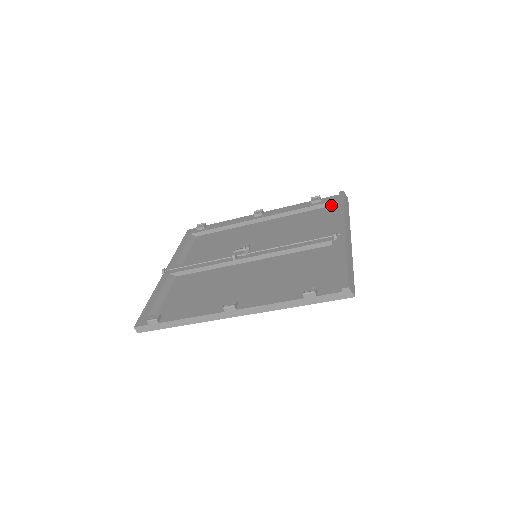
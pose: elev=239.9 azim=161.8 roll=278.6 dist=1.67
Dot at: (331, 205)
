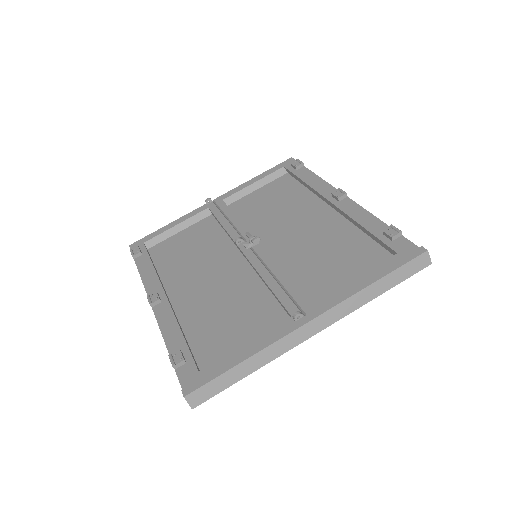
Dot at: occluded
